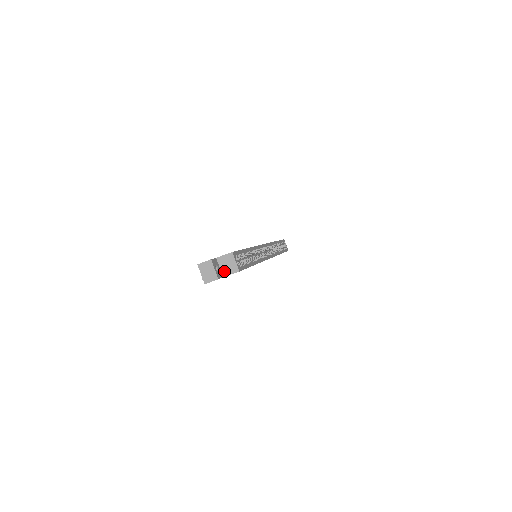
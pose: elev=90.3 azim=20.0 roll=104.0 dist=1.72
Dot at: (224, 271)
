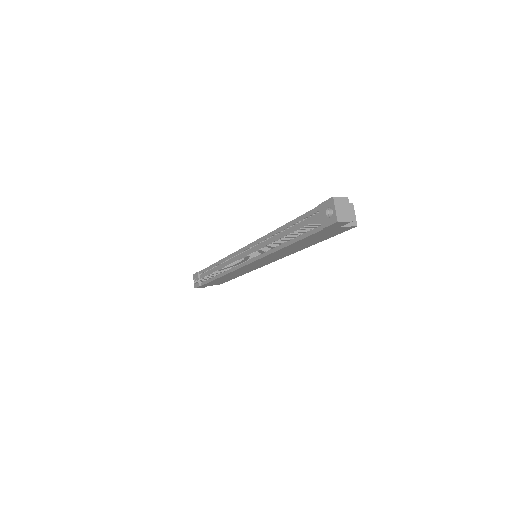
Dot at: occluded
